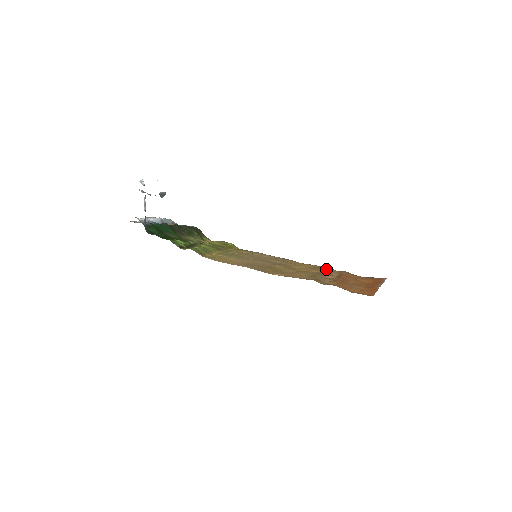
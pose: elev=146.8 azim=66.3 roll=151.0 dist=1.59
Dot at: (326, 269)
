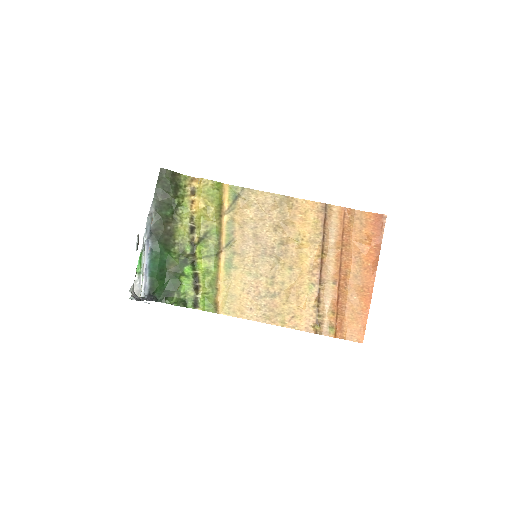
Dot at: (324, 229)
